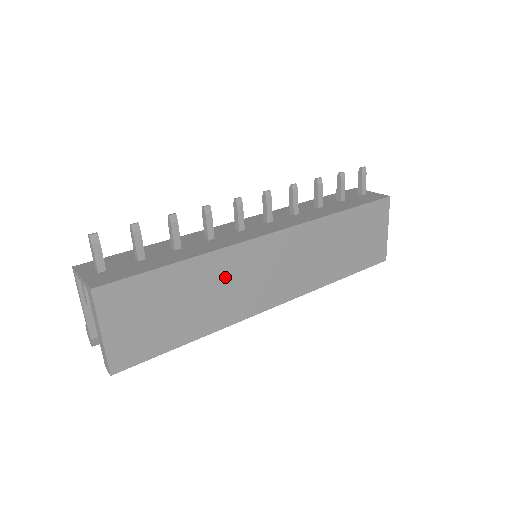
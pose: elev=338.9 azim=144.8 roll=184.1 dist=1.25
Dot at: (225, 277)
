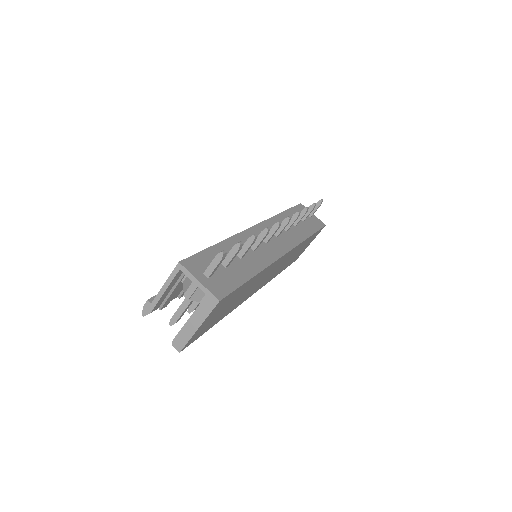
Dot at: (256, 282)
